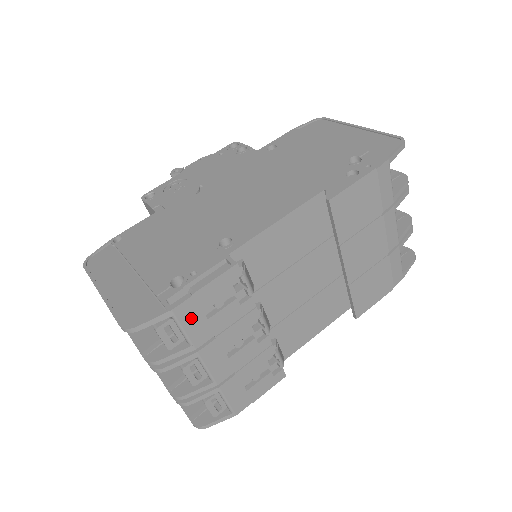
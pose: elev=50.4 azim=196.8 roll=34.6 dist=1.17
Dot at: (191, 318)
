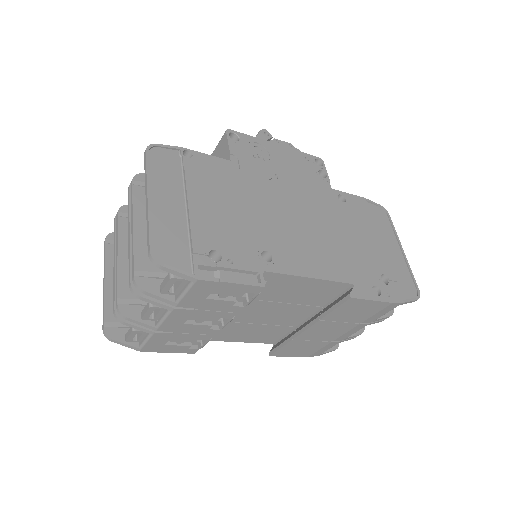
Dot at: (200, 291)
